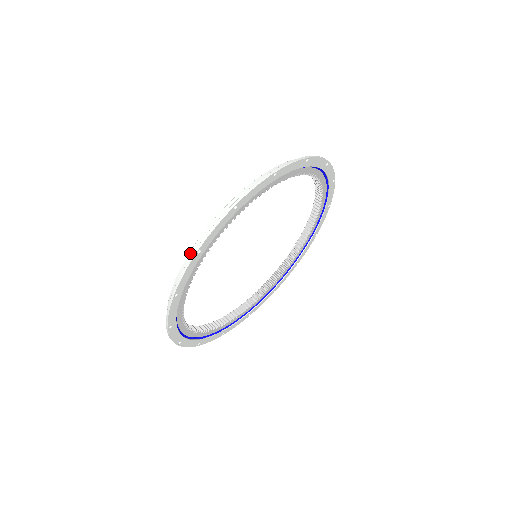
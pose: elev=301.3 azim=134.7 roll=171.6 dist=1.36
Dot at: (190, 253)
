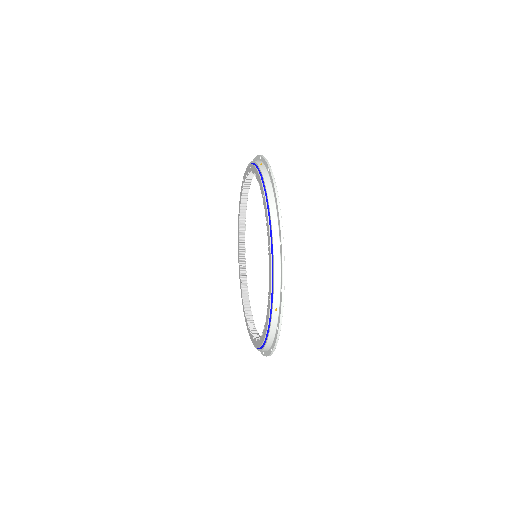
Dot at: occluded
